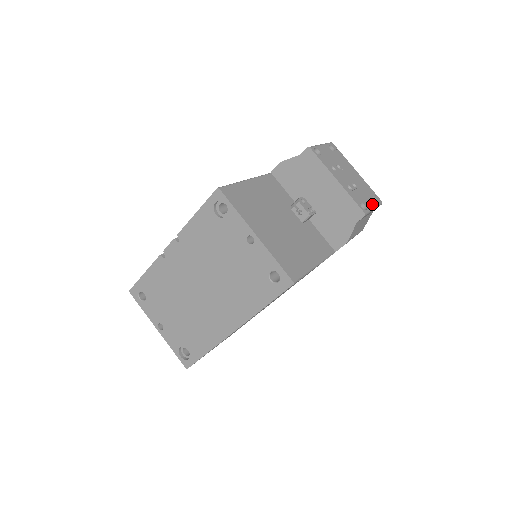
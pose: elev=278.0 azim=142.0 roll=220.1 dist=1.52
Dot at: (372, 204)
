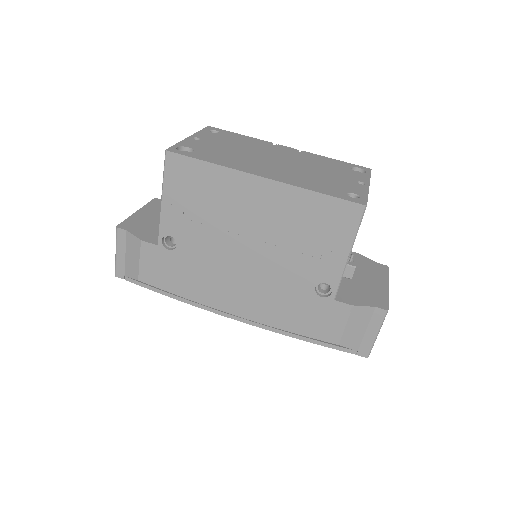
Dot at: (378, 333)
